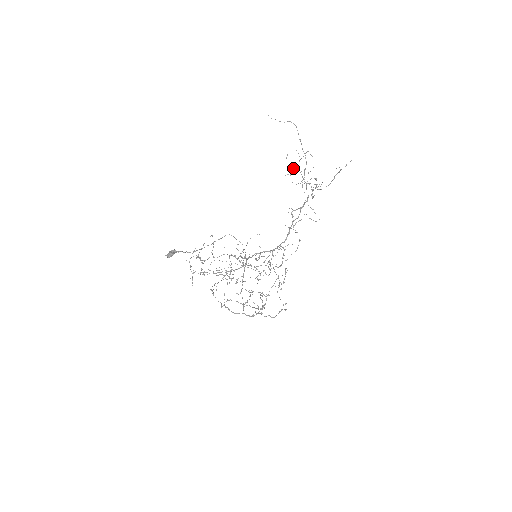
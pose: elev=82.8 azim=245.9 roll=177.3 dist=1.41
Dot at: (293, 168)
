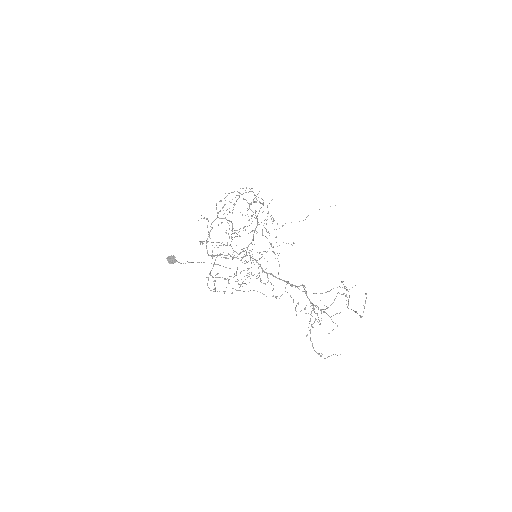
Dot at: occluded
